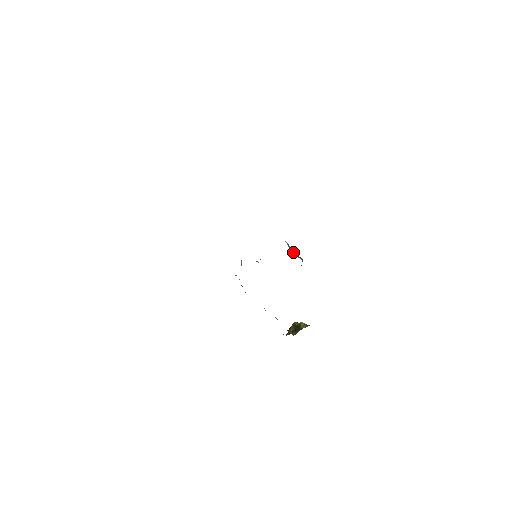
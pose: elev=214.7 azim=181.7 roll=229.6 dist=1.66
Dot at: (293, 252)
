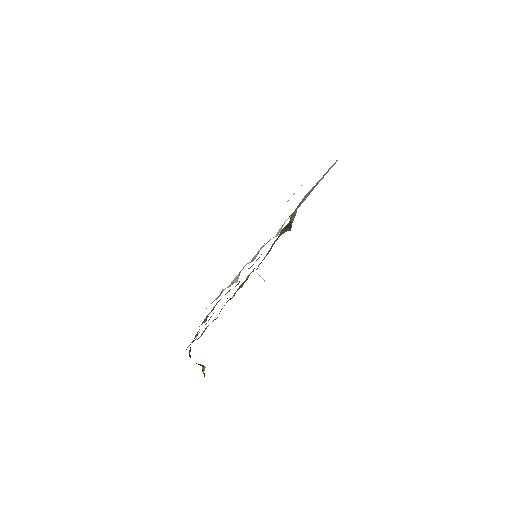
Dot at: (292, 219)
